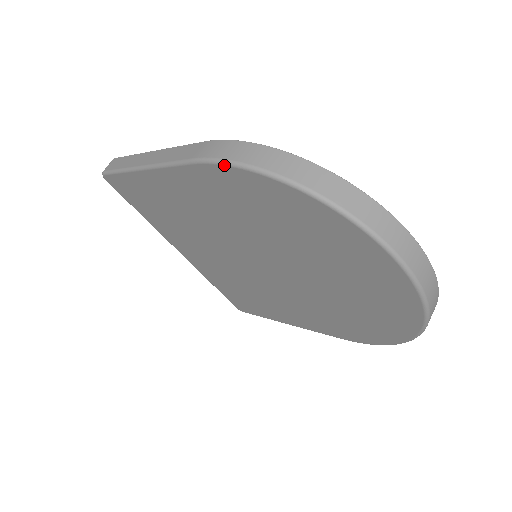
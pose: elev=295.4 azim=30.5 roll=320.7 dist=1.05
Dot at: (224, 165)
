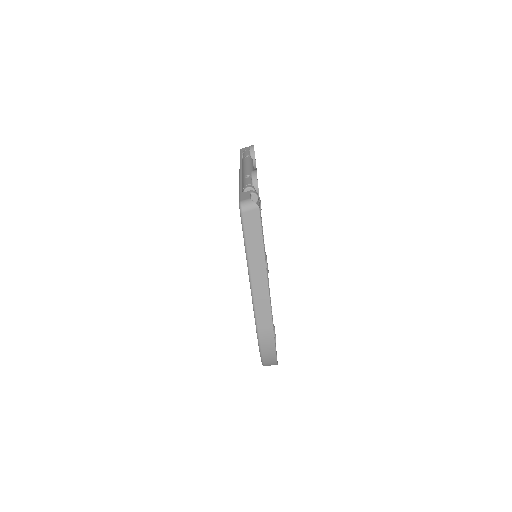
Dot at: (259, 346)
